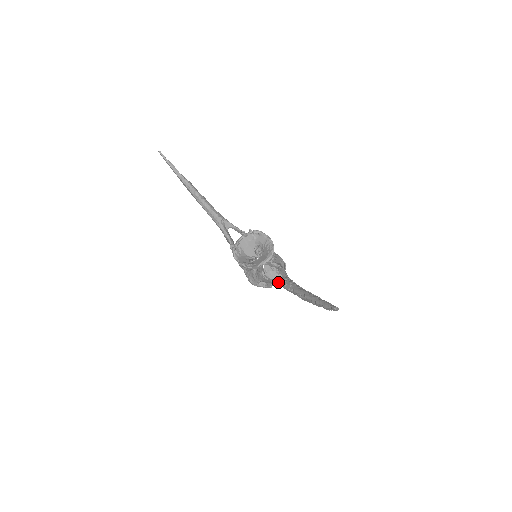
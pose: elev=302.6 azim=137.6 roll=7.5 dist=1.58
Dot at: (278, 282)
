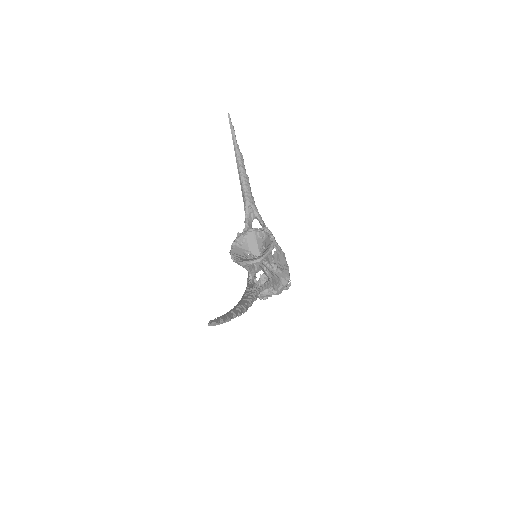
Dot at: (246, 288)
